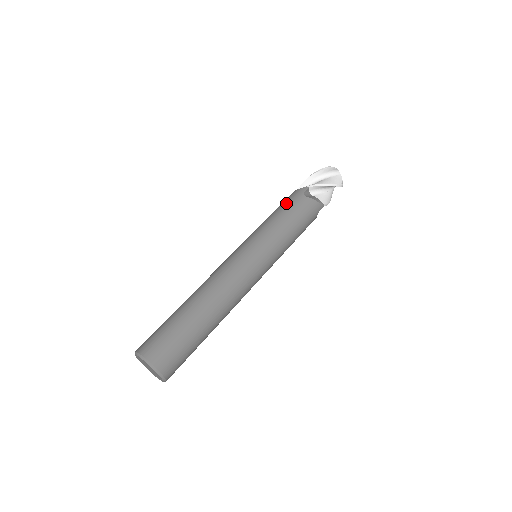
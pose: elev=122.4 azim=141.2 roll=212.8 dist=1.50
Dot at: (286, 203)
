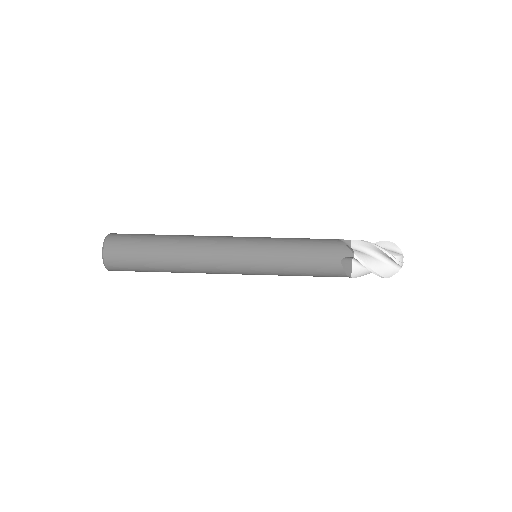
Dot at: occluded
